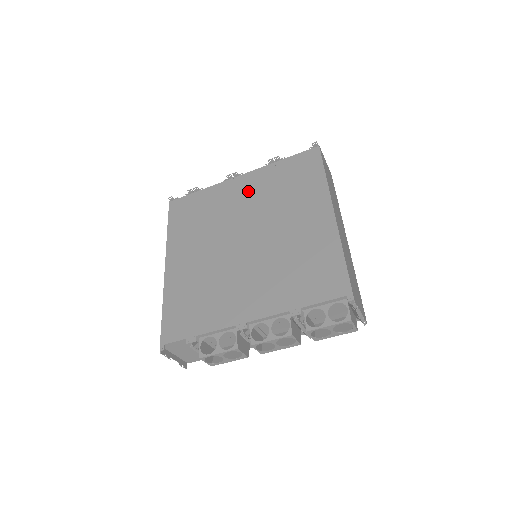
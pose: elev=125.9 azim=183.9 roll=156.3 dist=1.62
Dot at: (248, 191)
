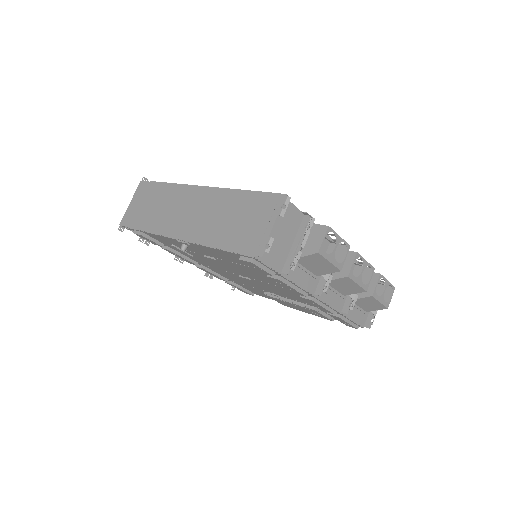
Dot at: occluded
